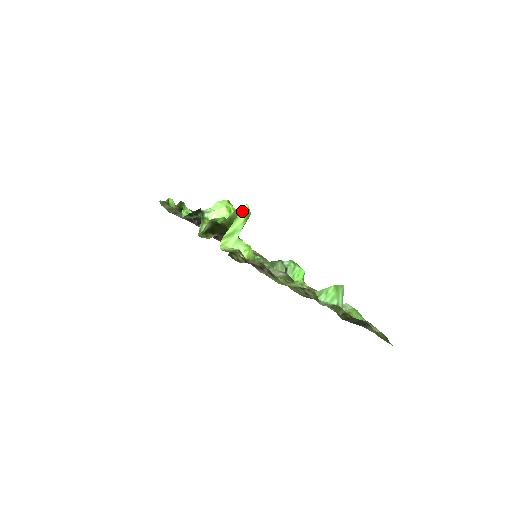
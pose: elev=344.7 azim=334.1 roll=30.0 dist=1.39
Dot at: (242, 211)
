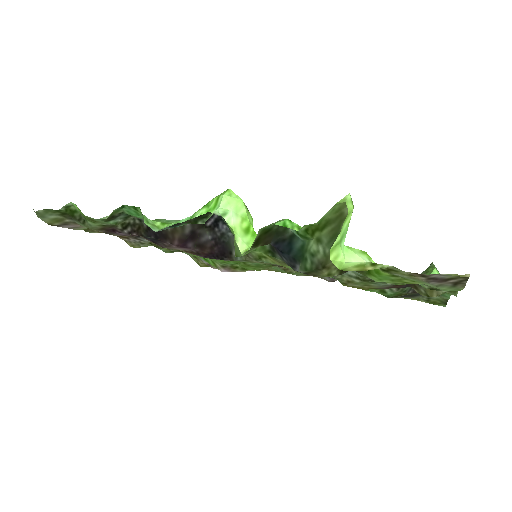
Dot at: (350, 205)
